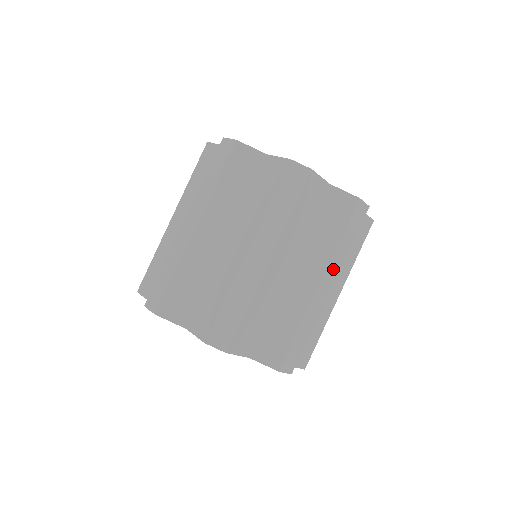
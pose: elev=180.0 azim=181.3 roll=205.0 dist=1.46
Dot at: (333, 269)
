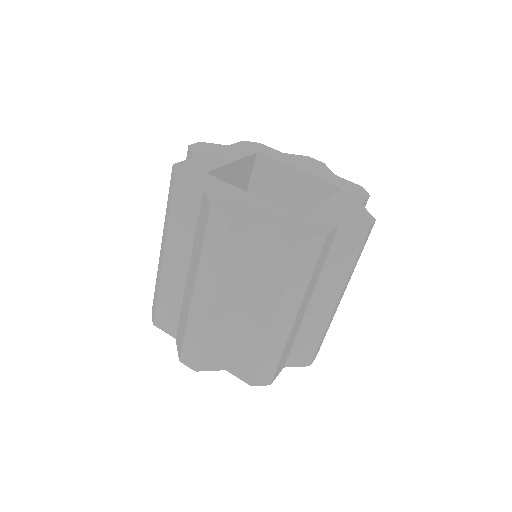
Dot at: occluded
